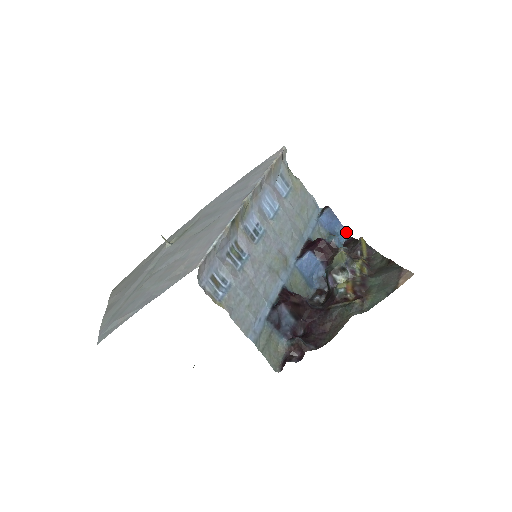
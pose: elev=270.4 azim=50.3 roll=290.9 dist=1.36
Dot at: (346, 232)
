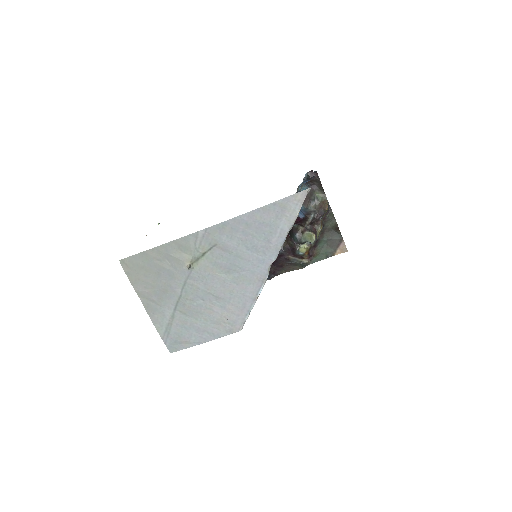
Dot at: occluded
